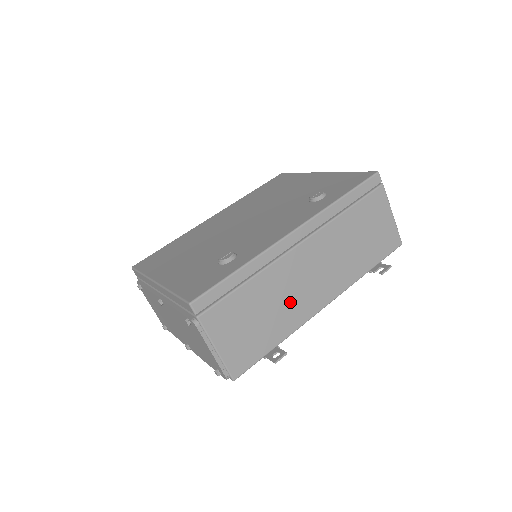
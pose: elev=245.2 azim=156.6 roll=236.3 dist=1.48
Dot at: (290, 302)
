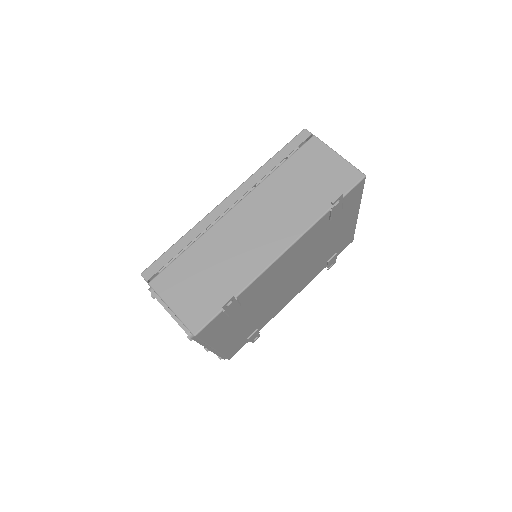
Dot at: (238, 256)
